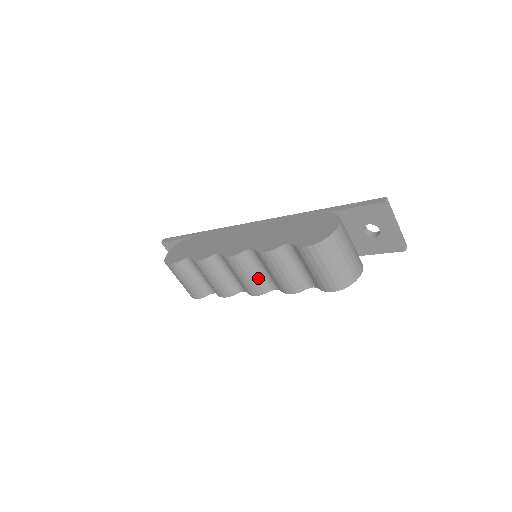
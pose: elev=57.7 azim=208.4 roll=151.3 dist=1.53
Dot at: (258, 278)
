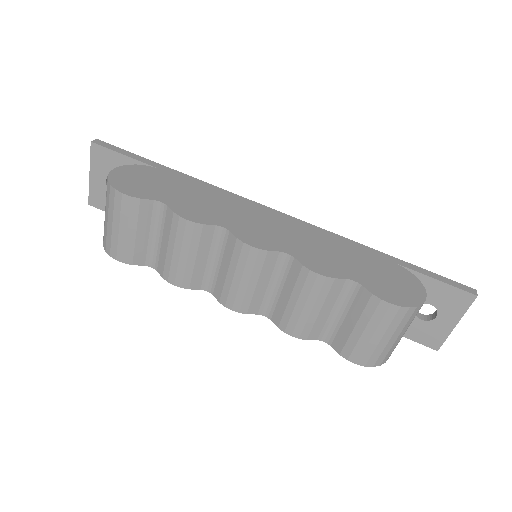
Dot at: (258, 292)
